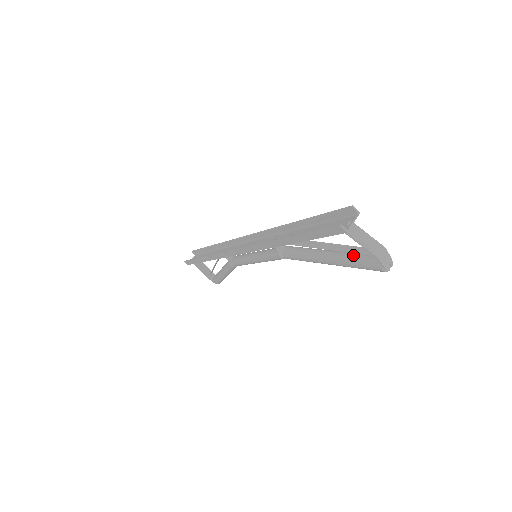
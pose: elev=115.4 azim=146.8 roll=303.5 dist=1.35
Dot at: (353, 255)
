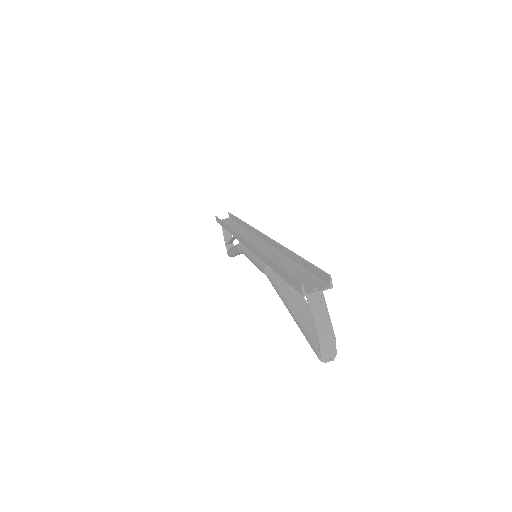
Dot at: occluded
